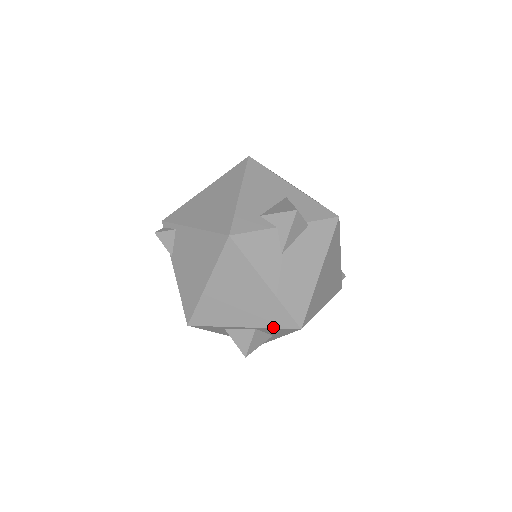
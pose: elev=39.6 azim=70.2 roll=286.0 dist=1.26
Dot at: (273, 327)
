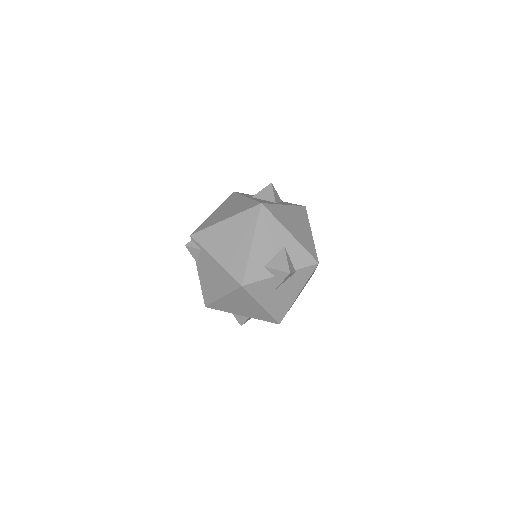
Dot at: occluded
